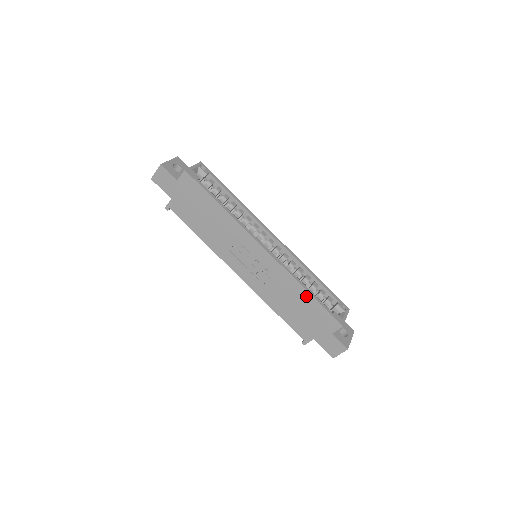
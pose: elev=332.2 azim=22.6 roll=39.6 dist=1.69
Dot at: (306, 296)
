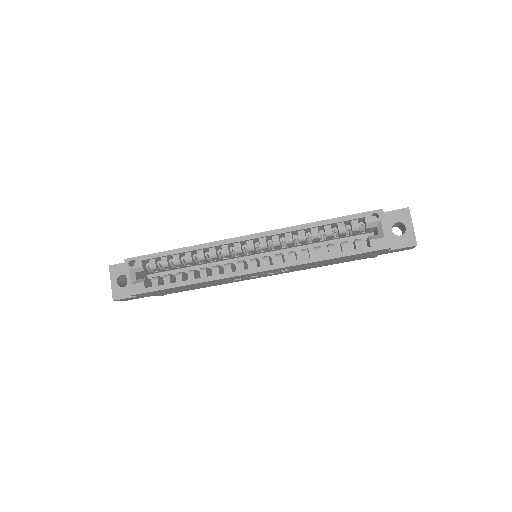
Dot at: occluded
